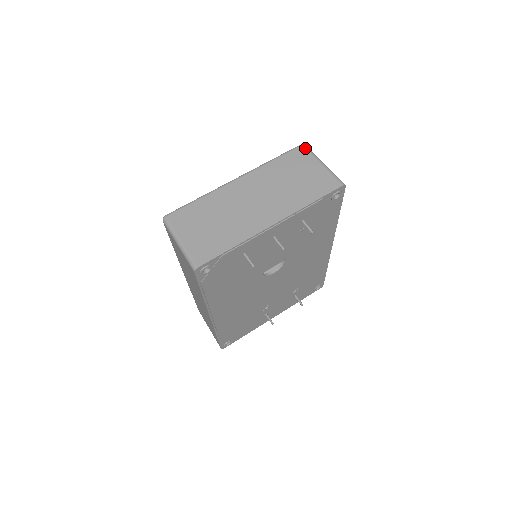
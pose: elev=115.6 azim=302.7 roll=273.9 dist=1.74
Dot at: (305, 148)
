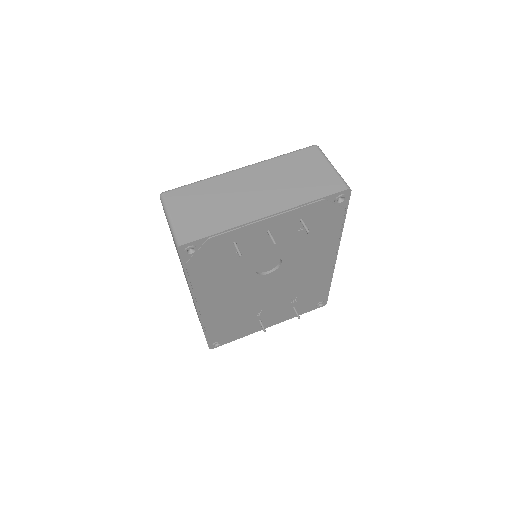
Dot at: (317, 149)
